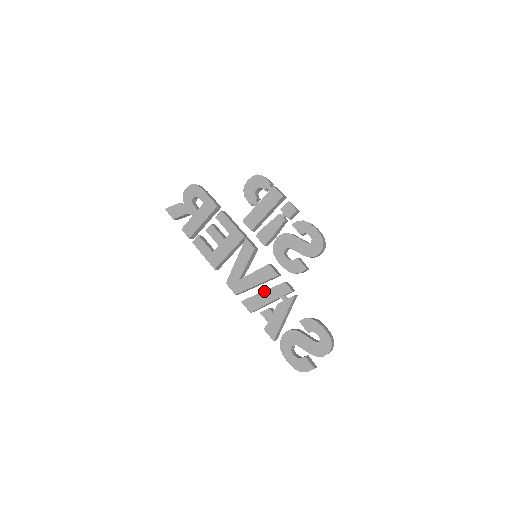
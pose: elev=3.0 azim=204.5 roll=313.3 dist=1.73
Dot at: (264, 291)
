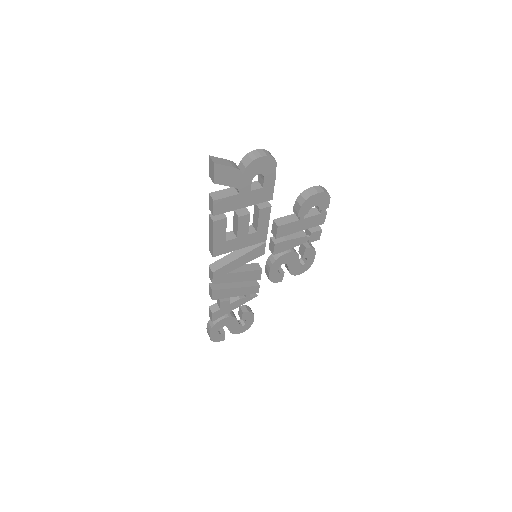
Dot at: (239, 288)
